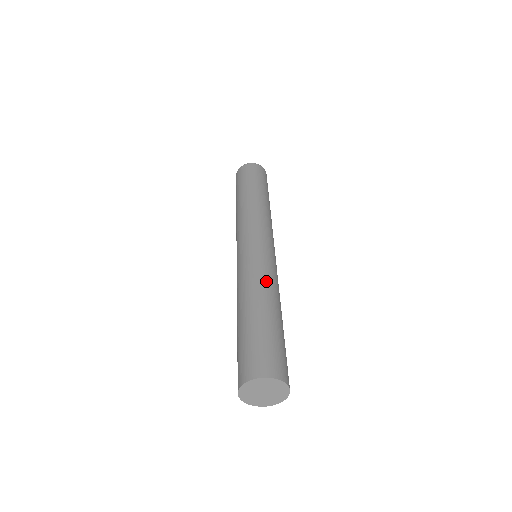
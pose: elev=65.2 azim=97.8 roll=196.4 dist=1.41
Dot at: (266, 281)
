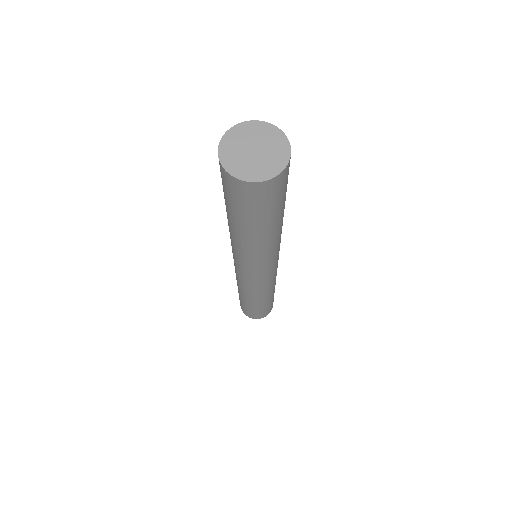
Dot at: occluded
